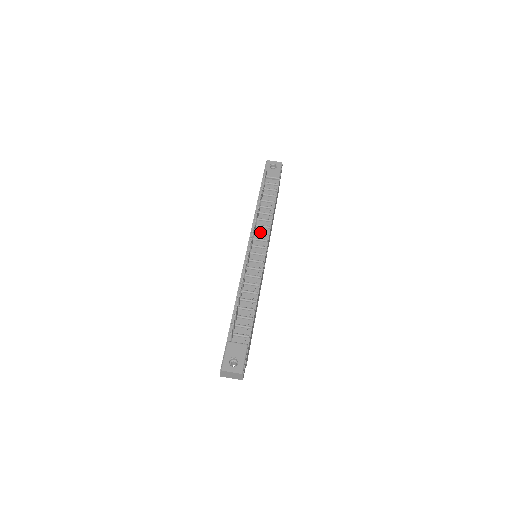
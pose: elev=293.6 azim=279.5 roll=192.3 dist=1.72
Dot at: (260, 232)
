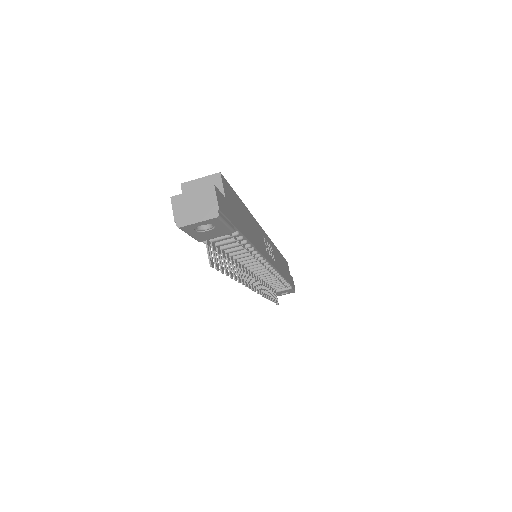
Dot at: occluded
